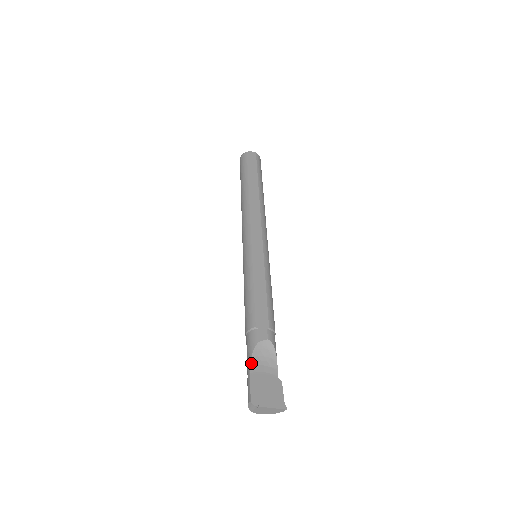
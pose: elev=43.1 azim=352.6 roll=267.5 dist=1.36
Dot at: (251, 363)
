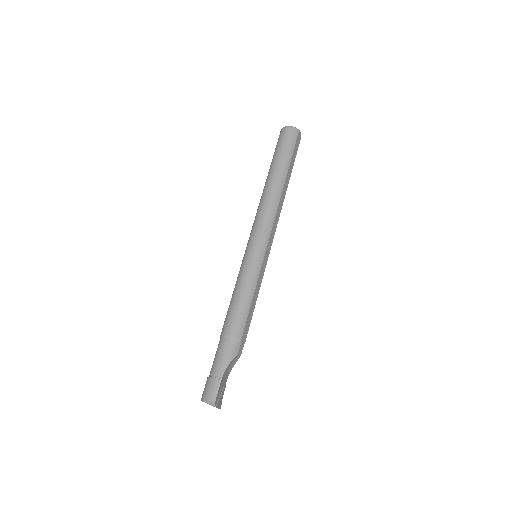
Dot at: (226, 369)
